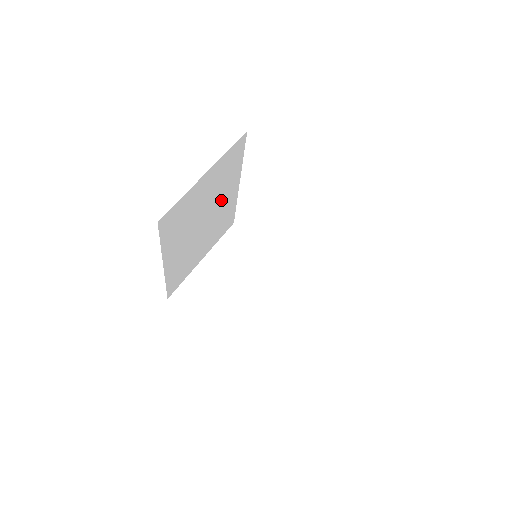
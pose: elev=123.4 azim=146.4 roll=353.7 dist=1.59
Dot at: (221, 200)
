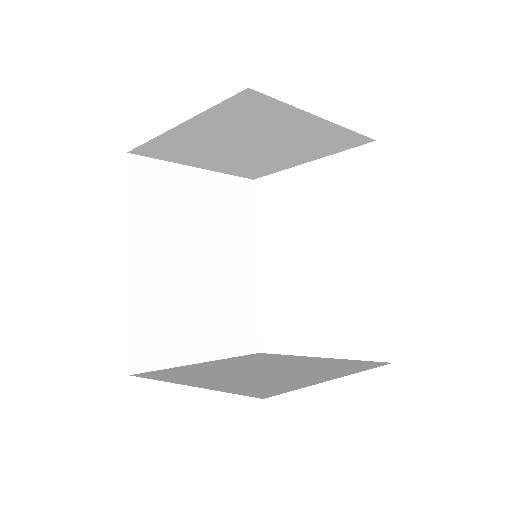
Dot at: (227, 257)
